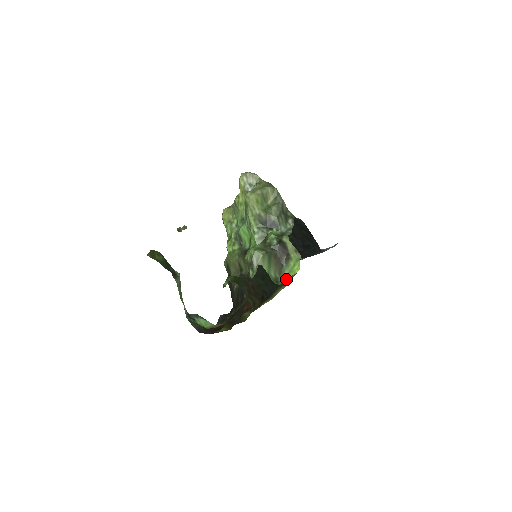
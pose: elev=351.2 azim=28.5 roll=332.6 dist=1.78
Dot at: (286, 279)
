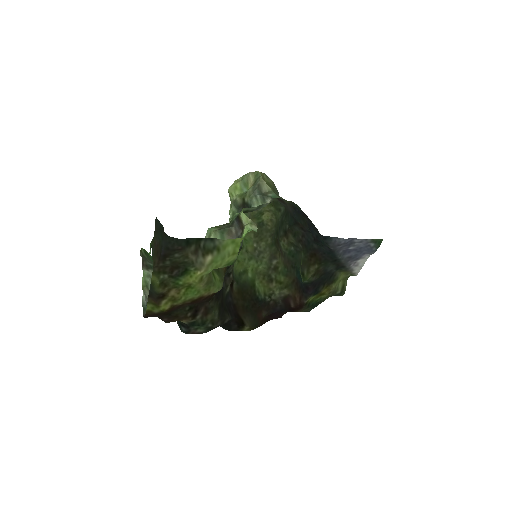
Dot at: (201, 239)
